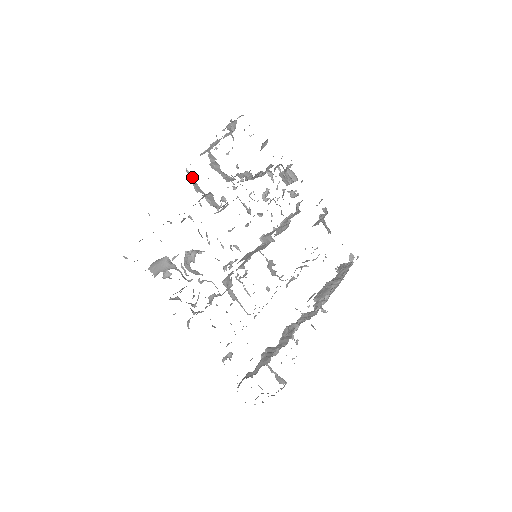
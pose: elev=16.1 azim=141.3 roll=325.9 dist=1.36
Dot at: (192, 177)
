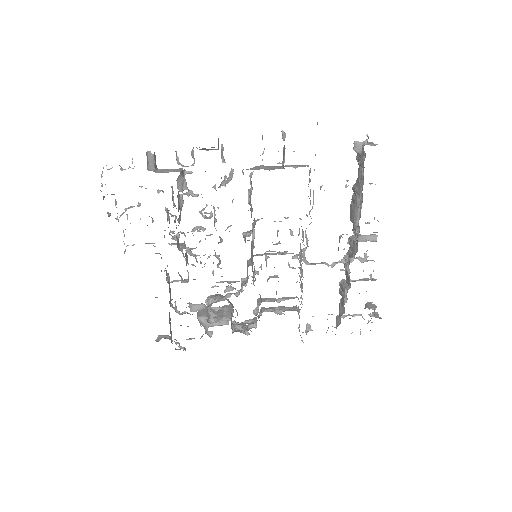
Dot at: occluded
